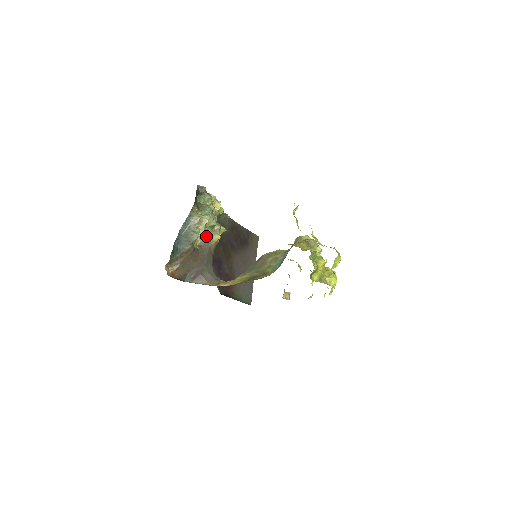
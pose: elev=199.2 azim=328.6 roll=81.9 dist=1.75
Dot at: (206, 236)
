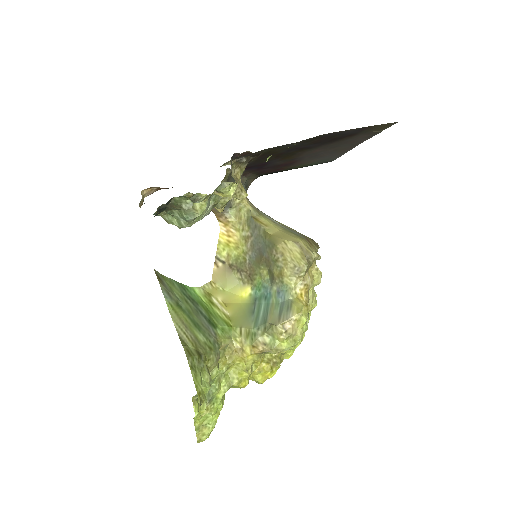
Dot at: occluded
